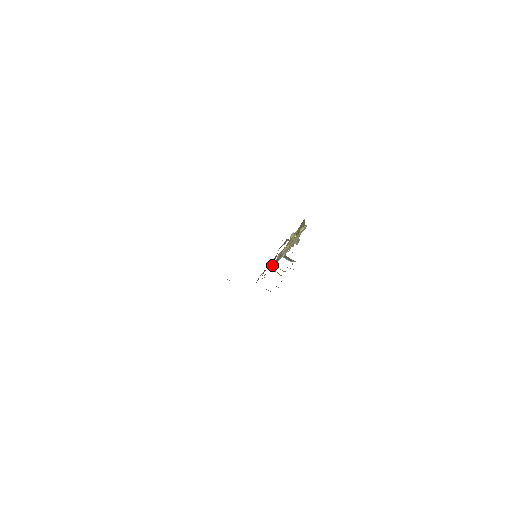
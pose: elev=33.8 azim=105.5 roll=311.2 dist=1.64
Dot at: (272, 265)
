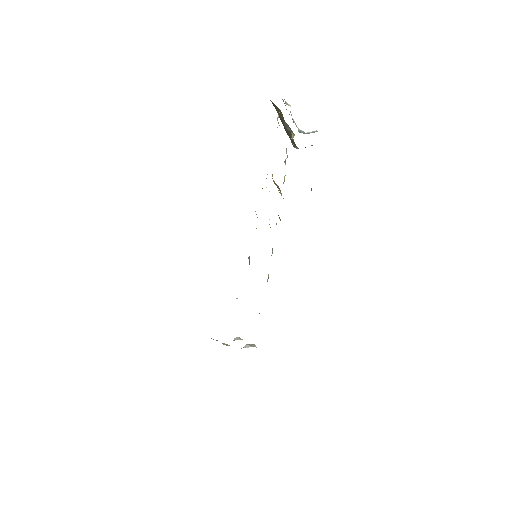
Dot at: occluded
